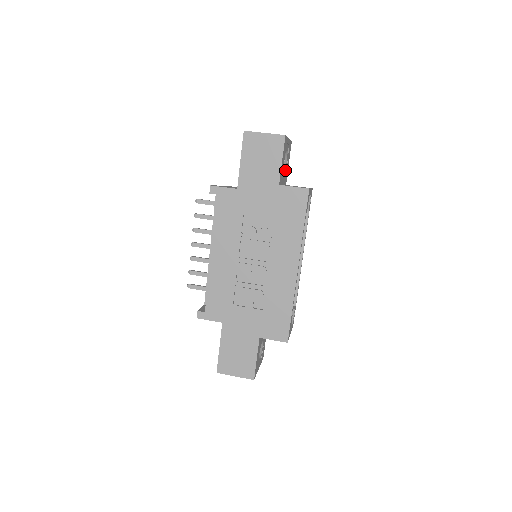
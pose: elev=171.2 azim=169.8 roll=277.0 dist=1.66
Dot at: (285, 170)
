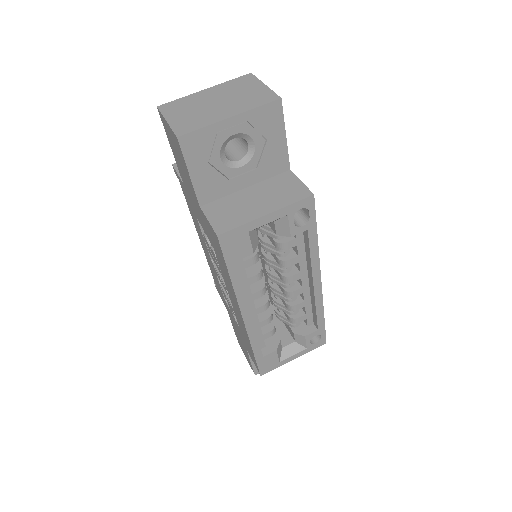
Dot at: (256, 160)
